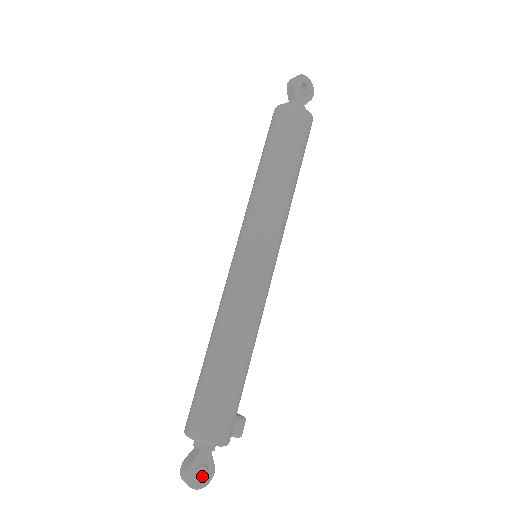
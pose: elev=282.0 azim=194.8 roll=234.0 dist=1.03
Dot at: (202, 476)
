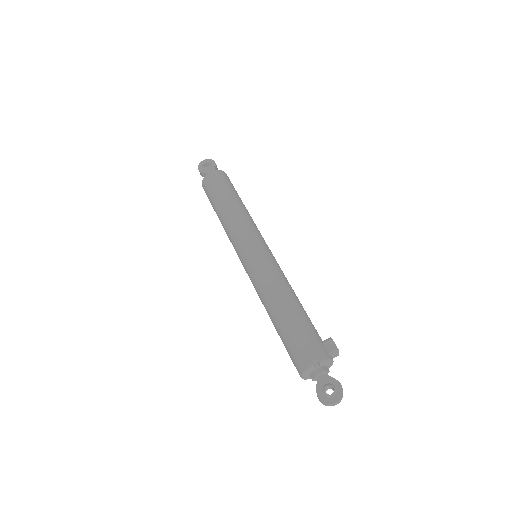
Dot at: (333, 392)
